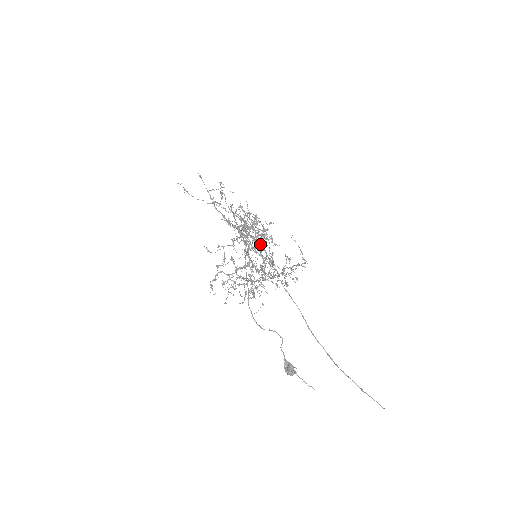
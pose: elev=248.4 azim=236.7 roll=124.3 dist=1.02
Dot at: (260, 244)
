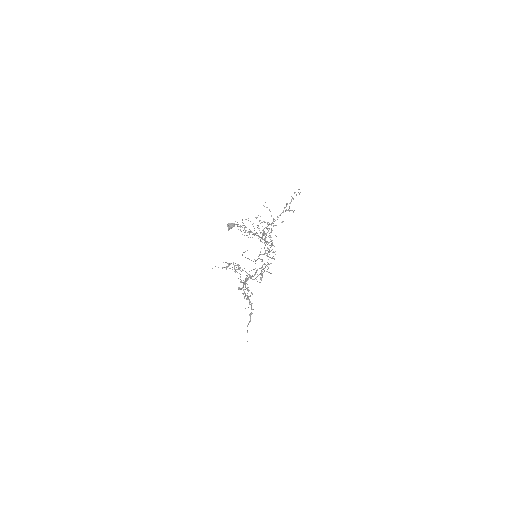
Dot at: occluded
